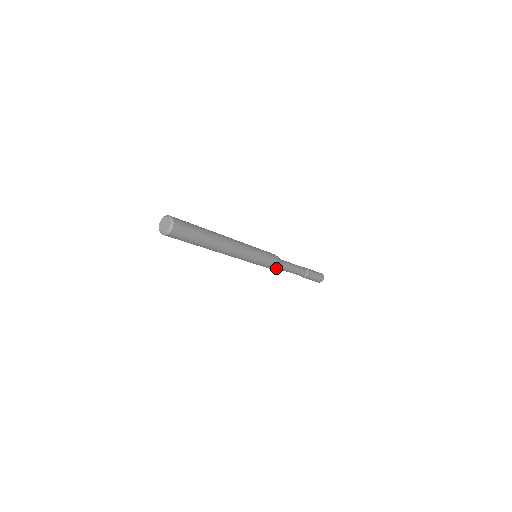
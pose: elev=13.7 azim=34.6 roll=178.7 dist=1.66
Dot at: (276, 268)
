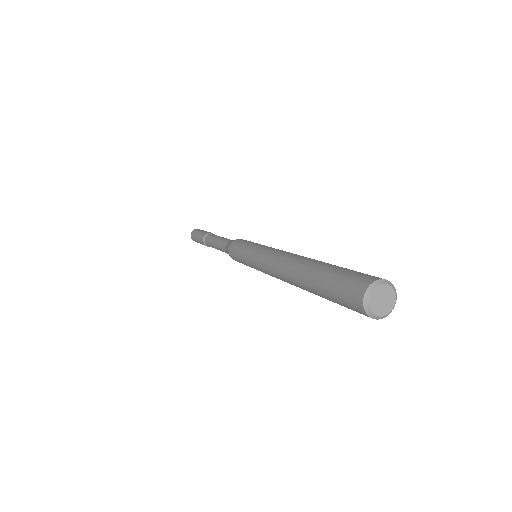
Dot at: occluded
